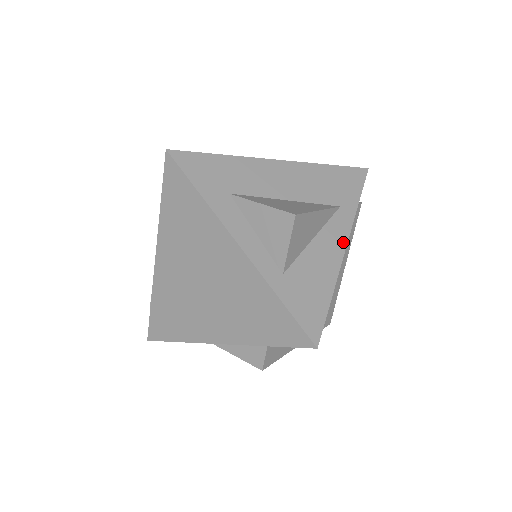
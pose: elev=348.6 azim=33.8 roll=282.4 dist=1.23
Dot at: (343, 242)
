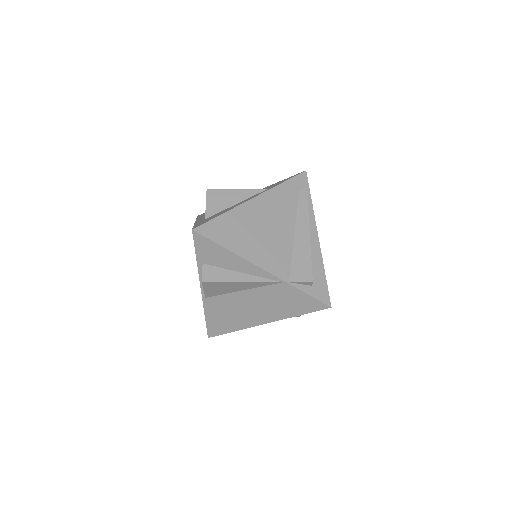
Dot at: (253, 197)
